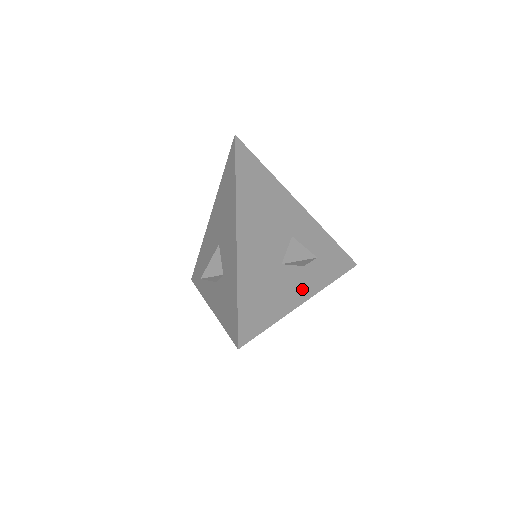
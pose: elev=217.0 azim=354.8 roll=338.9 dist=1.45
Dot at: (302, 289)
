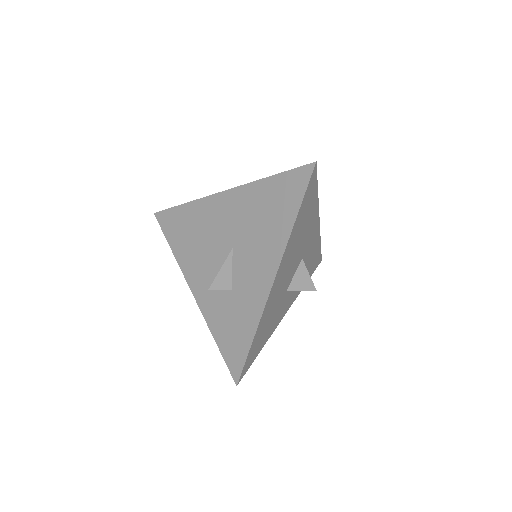
Dot at: (287, 306)
